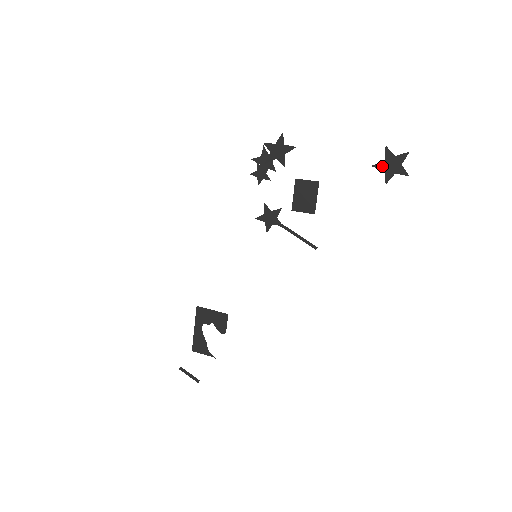
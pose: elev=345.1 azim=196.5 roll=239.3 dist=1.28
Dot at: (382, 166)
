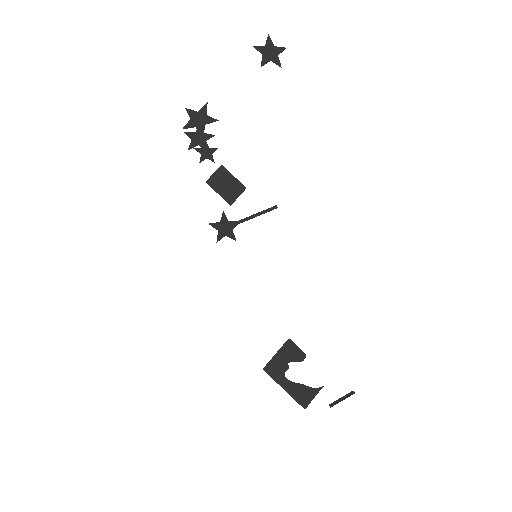
Dot at: (266, 60)
